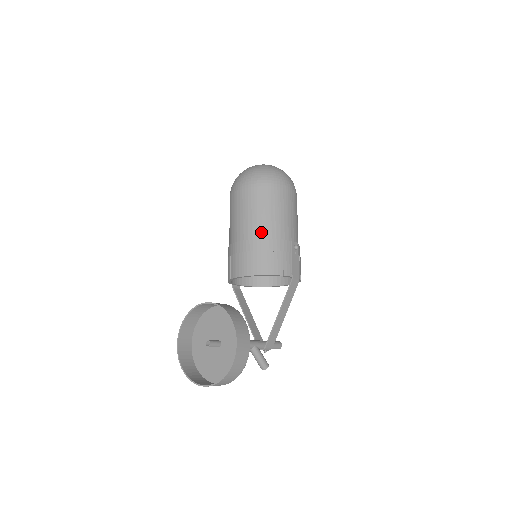
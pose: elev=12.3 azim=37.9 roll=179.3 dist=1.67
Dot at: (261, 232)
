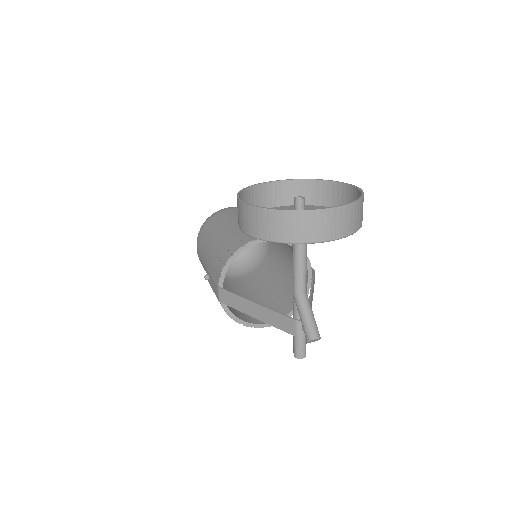
Dot at: occluded
